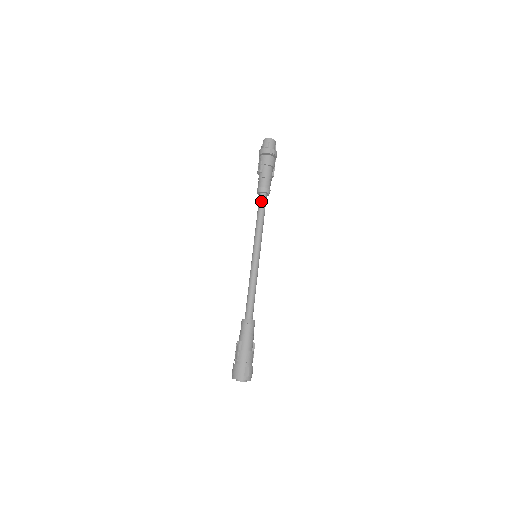
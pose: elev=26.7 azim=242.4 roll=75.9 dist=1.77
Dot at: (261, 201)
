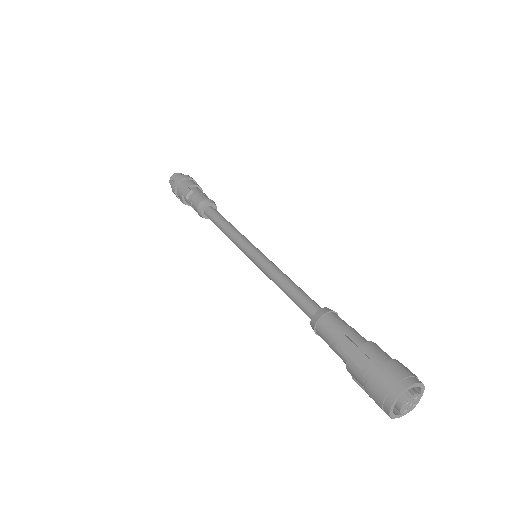
Dot at: (214, 211)
